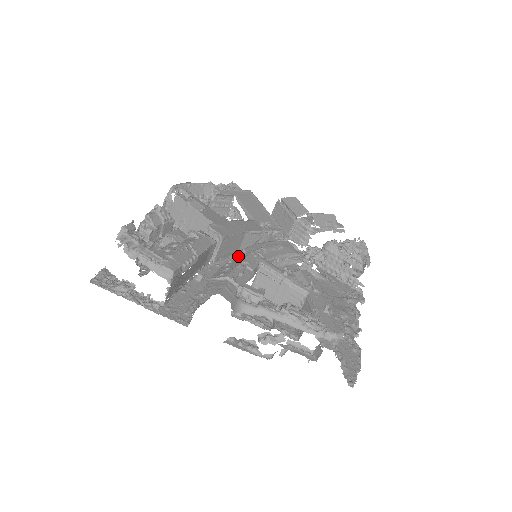
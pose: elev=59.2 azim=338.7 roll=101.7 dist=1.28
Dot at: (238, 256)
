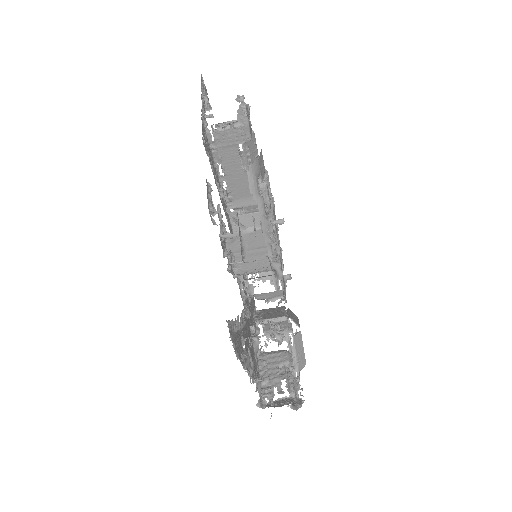
Dot at: occluded
